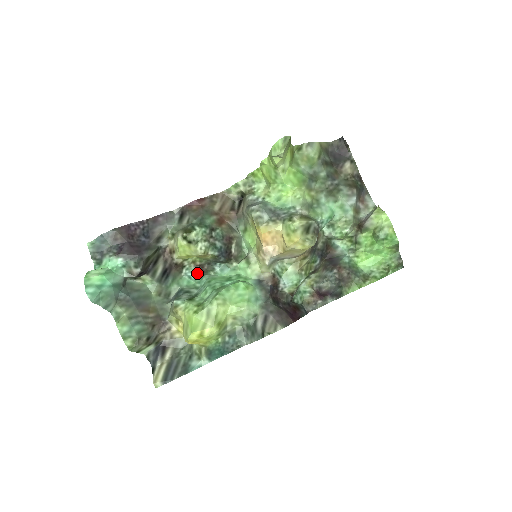
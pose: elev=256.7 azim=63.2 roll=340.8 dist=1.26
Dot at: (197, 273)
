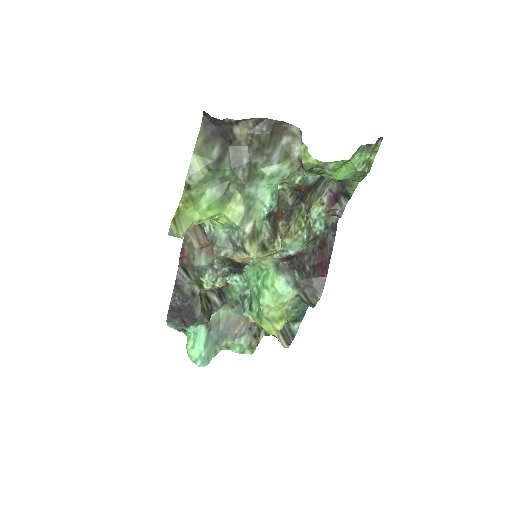
Dot at: (237, 273)
